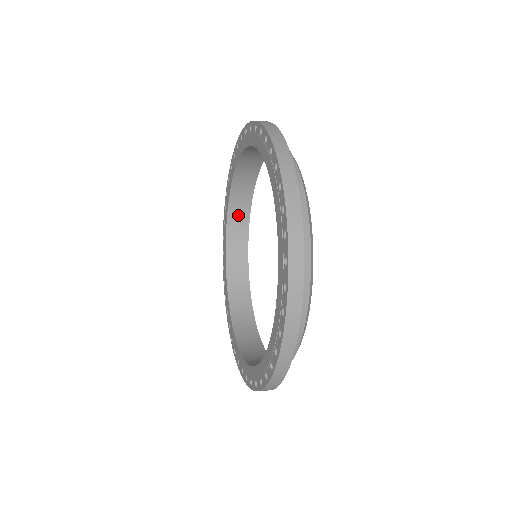
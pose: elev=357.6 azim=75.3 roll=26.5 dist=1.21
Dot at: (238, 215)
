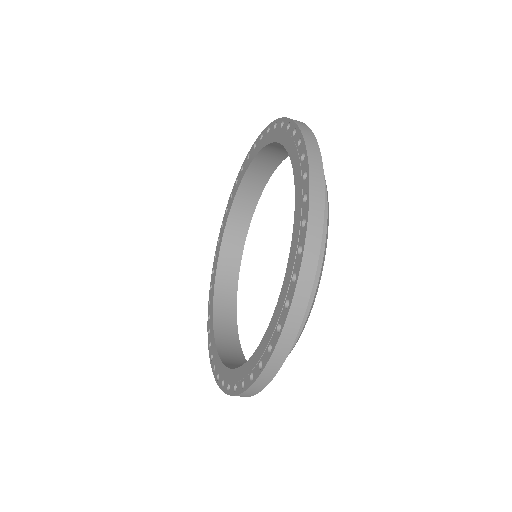
Dot at: (227, 274)
